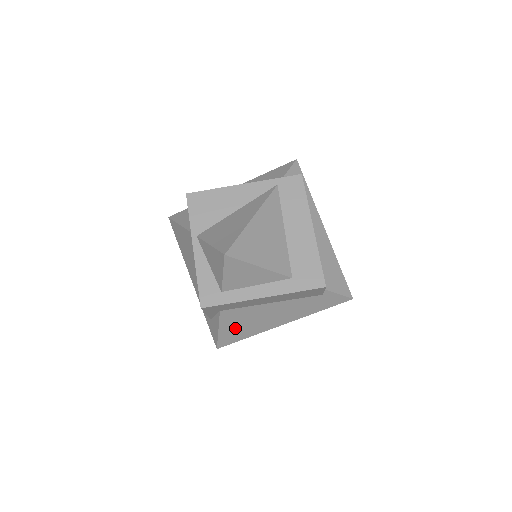
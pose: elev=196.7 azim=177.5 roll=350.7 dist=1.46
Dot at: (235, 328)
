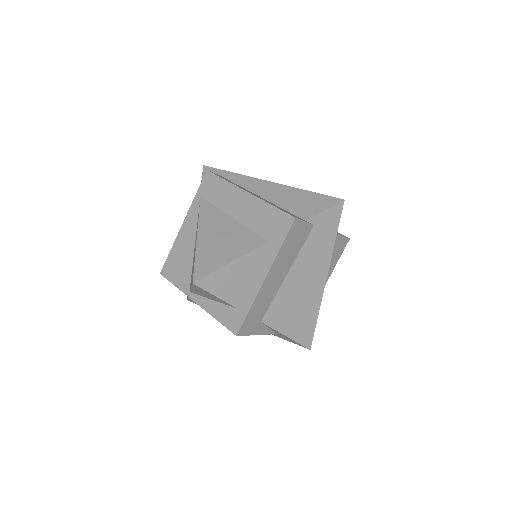
Dot at: (295, 321)
